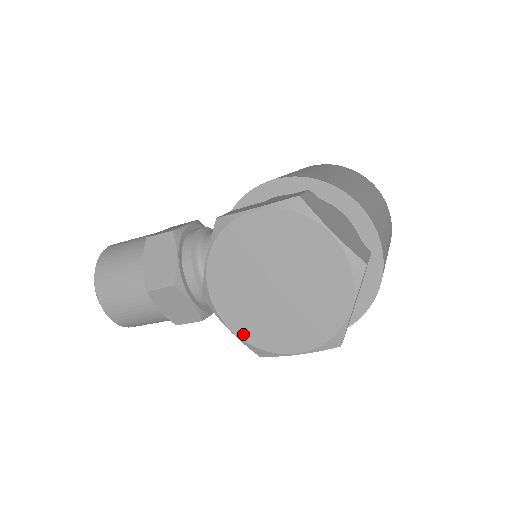
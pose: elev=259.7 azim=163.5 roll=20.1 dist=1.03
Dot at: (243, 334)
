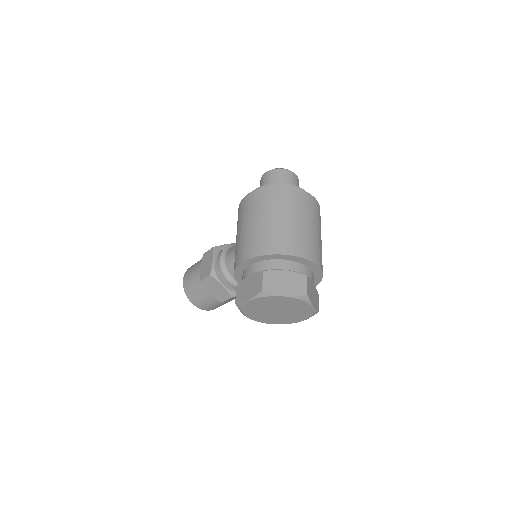
Dot at: (278, 323)
